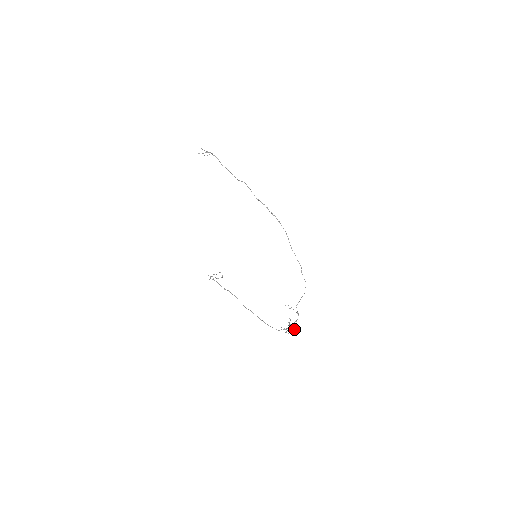
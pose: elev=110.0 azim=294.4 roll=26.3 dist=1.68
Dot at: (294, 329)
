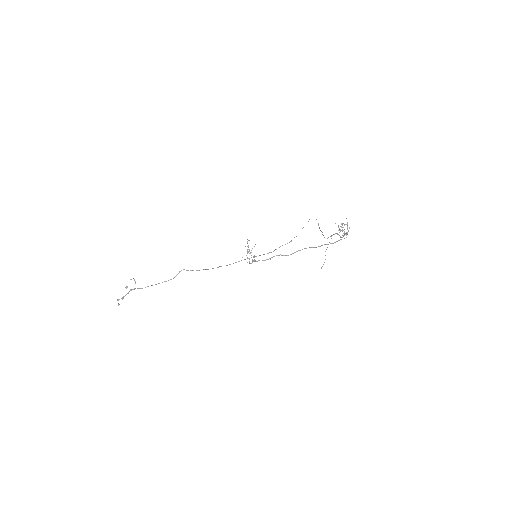
Dot at: occluded
